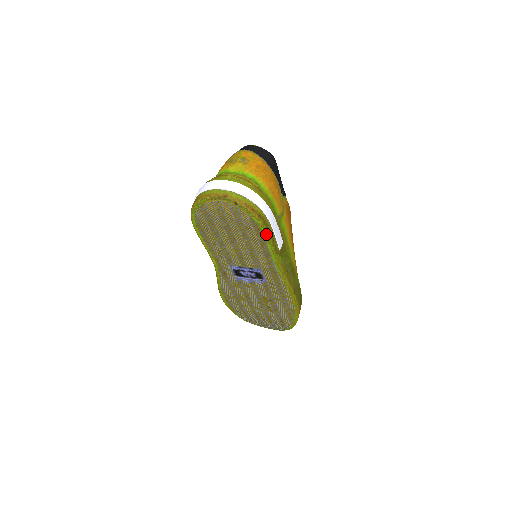
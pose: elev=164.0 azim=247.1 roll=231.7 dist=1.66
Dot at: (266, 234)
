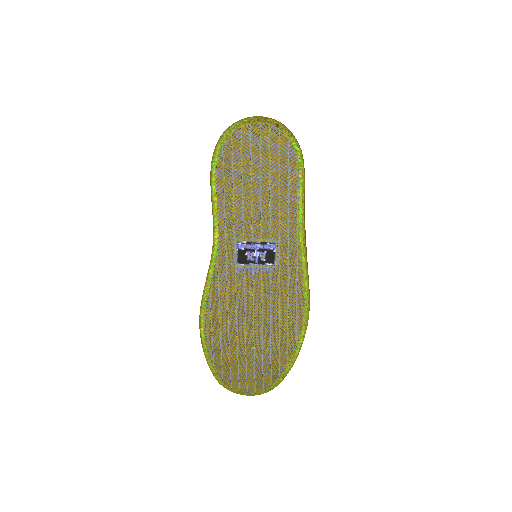
Dot at: (302, 170)
